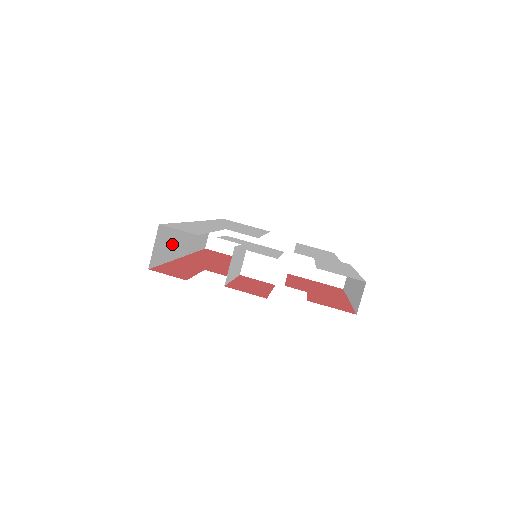
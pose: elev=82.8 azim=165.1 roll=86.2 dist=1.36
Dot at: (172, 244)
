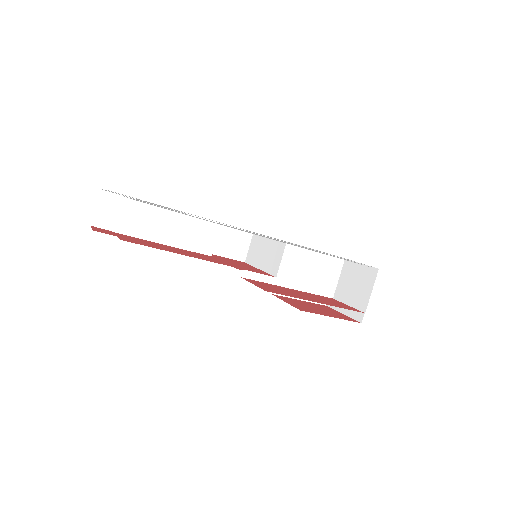
Dot at: occluded
